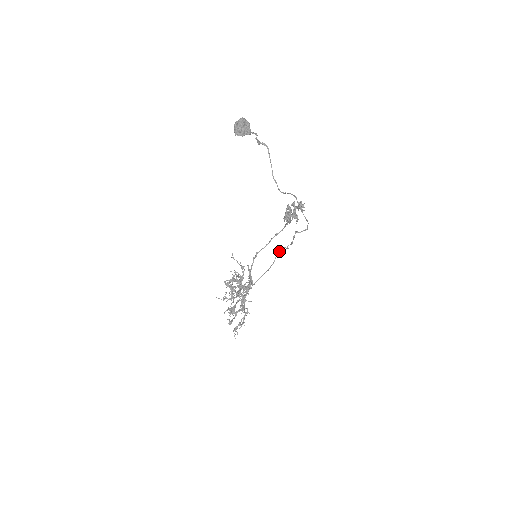
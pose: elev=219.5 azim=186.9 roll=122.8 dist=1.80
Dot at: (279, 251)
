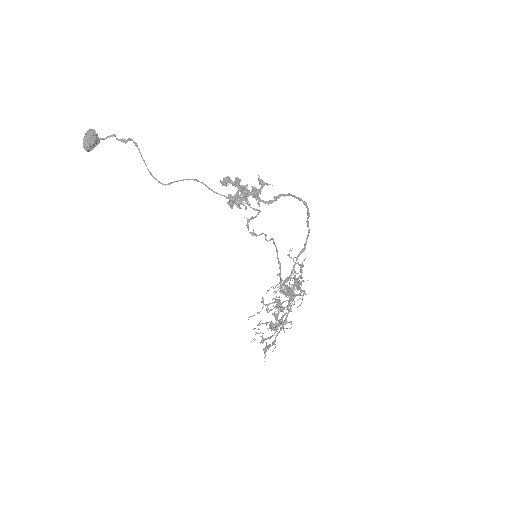
Dot at: (274, 244)
